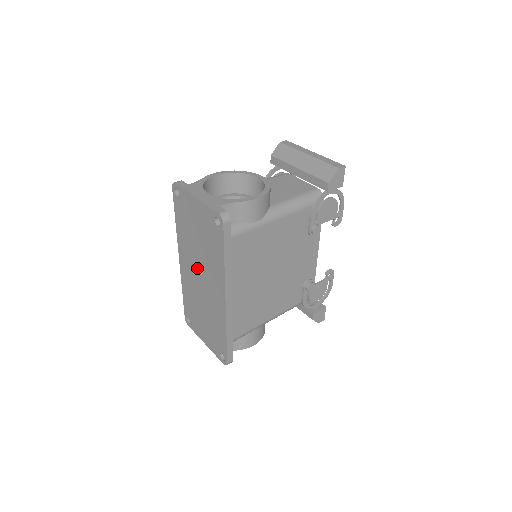
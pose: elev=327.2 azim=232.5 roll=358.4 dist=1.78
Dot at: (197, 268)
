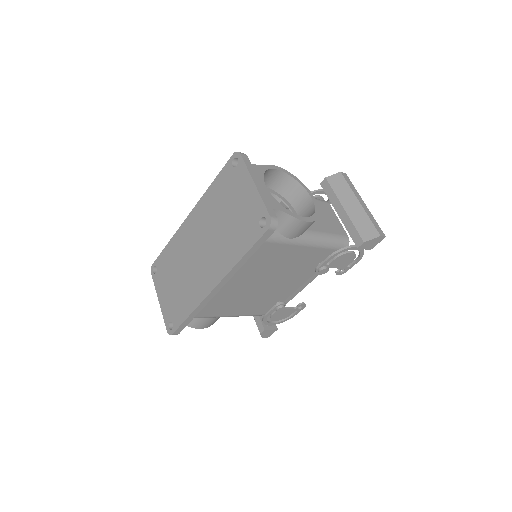
Dot at: (204, 238)
